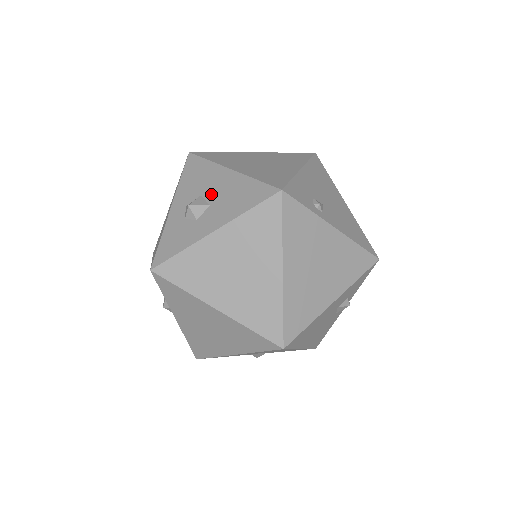
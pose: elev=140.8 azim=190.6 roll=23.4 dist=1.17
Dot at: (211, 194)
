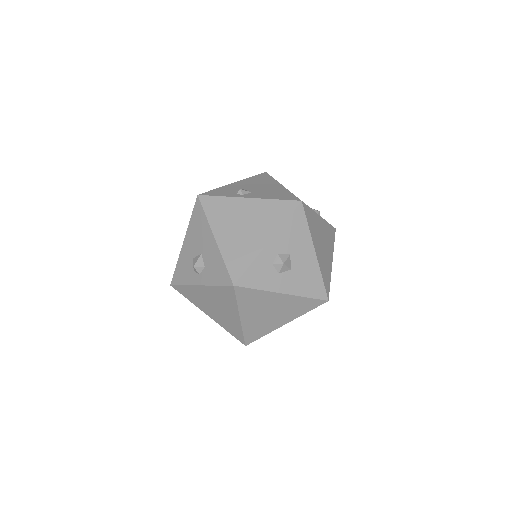
Dot at: (296, 261)
